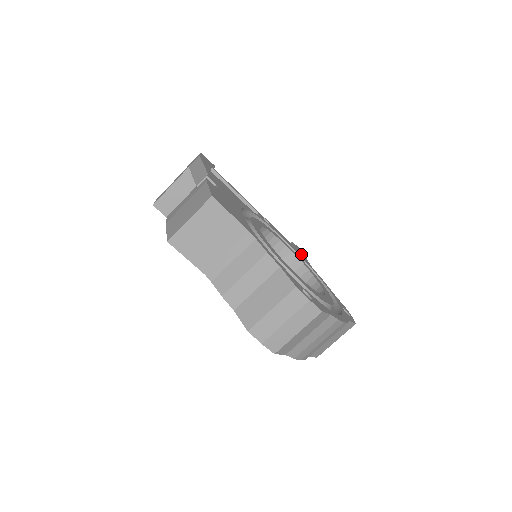
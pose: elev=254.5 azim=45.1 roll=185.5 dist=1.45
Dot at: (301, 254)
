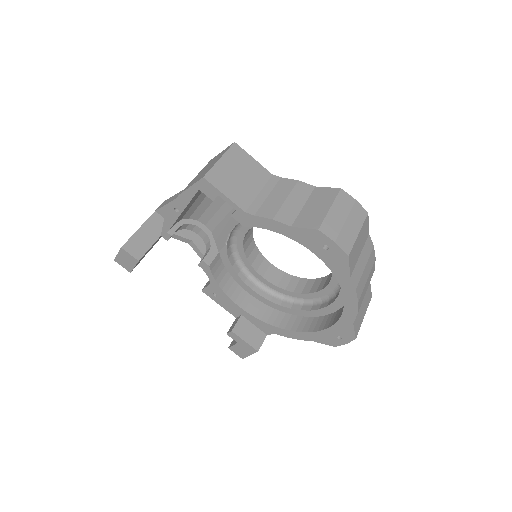
Dot at: occluded
